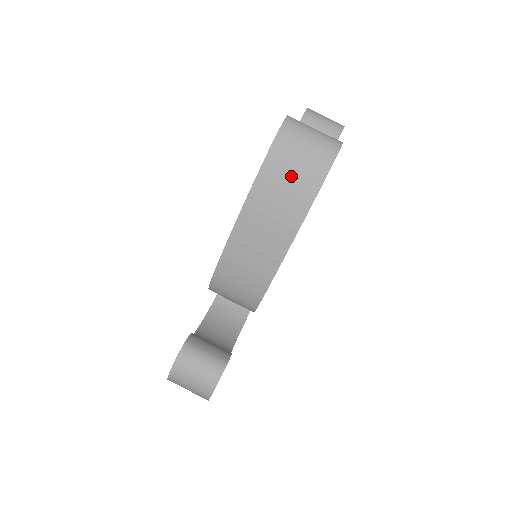
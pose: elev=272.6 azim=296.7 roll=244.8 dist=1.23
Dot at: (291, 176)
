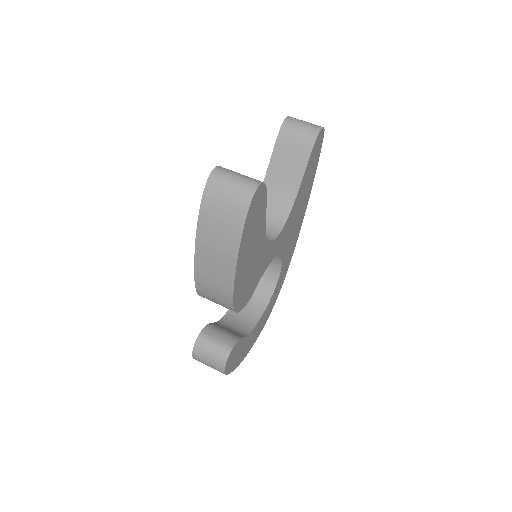
Dot at: (221, 218)
